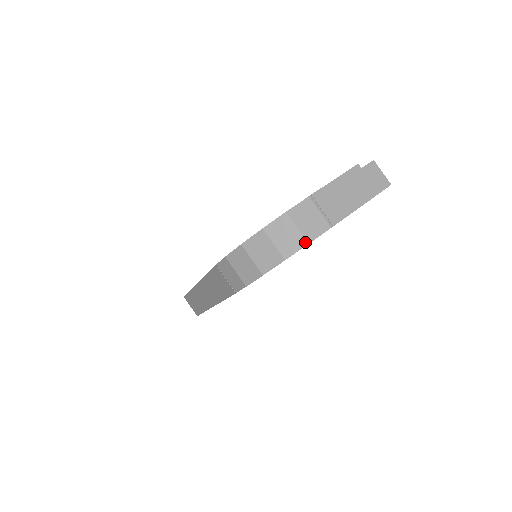
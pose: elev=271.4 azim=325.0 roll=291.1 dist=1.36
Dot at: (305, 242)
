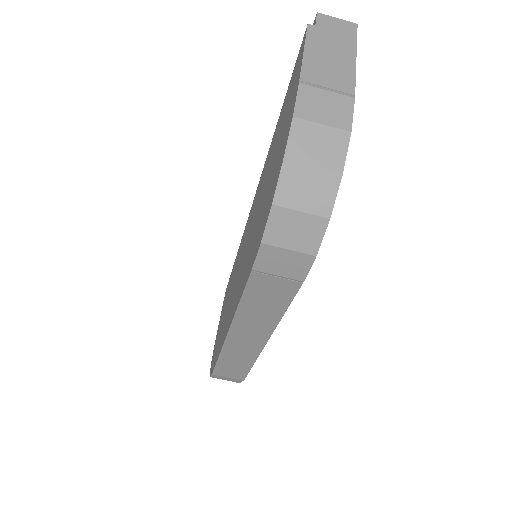
Dot at: (345, 134)
